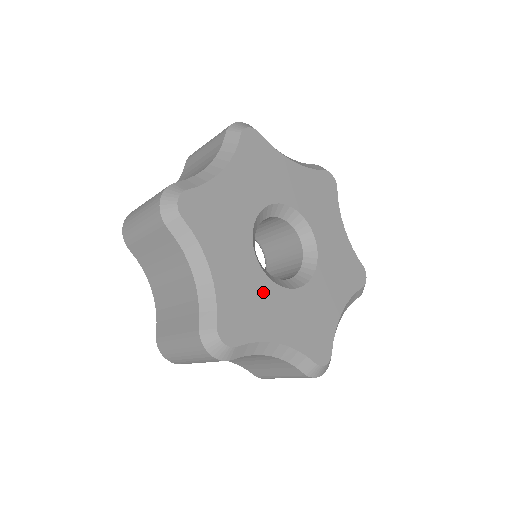
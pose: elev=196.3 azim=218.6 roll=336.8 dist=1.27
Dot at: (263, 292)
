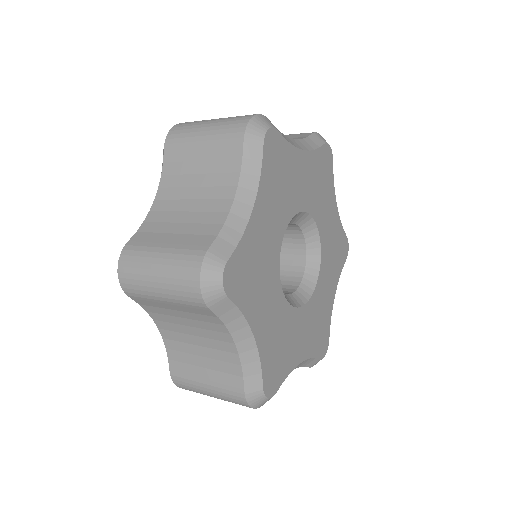
Dot at: (270, 275)
